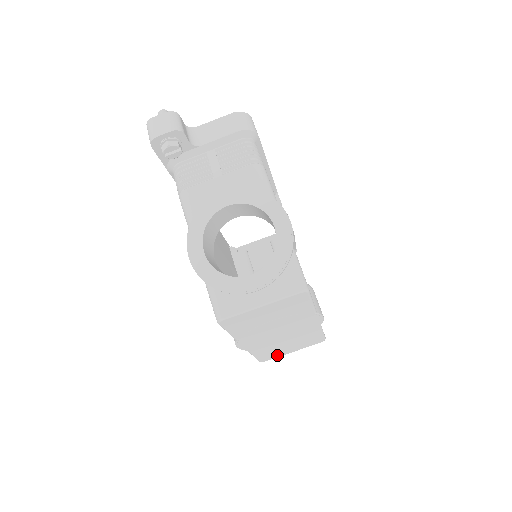
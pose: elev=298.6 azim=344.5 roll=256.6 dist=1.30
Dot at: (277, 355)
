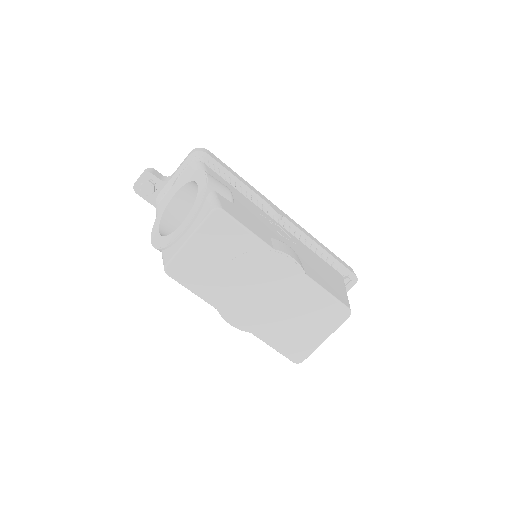
Dot at: (307, 347)
